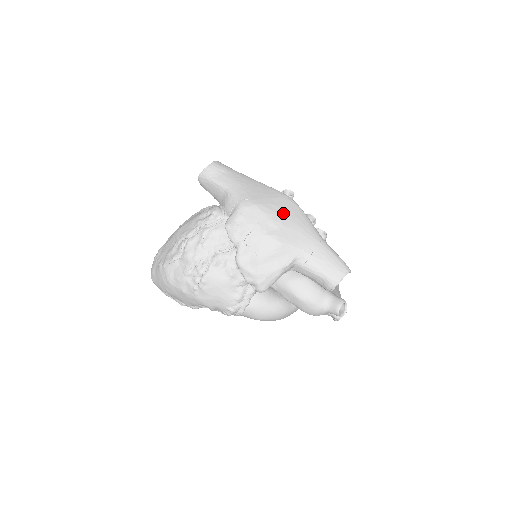
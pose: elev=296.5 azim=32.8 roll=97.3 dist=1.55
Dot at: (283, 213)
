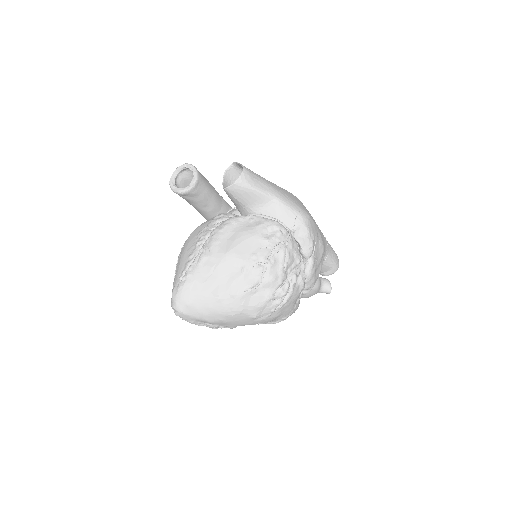
Dot at: occluded
